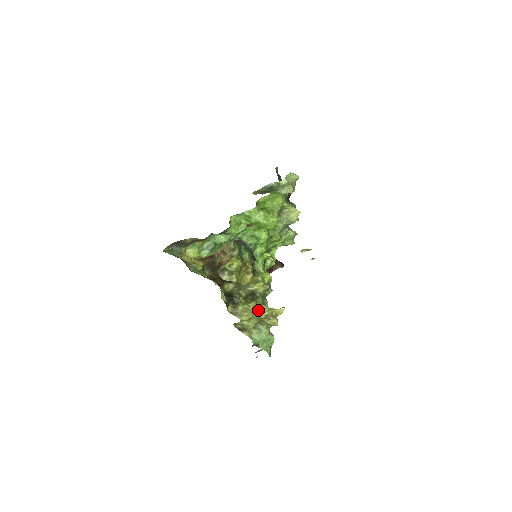
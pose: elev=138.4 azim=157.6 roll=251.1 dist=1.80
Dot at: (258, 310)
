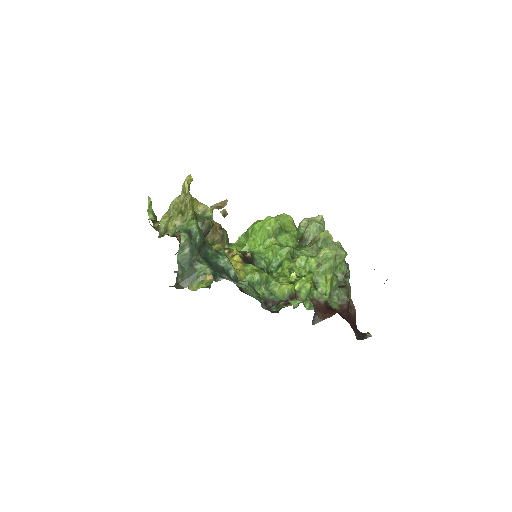
Dot at: occluded
